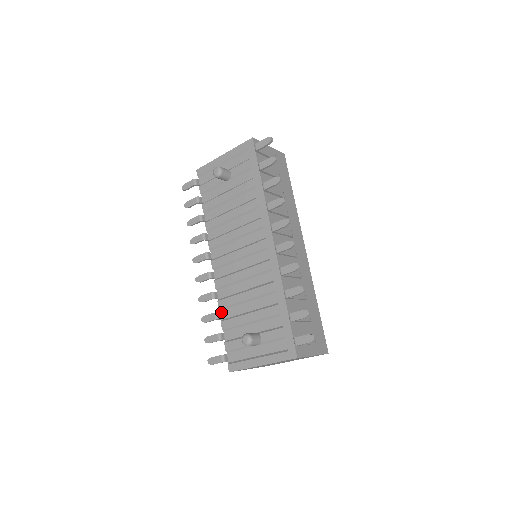
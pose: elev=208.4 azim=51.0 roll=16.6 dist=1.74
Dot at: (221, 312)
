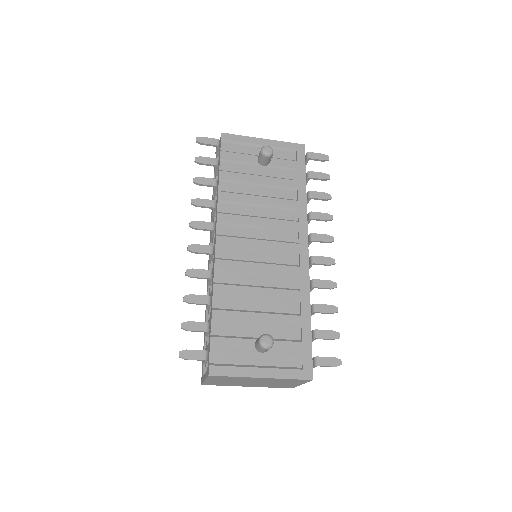
Dot at: (214, 298)
